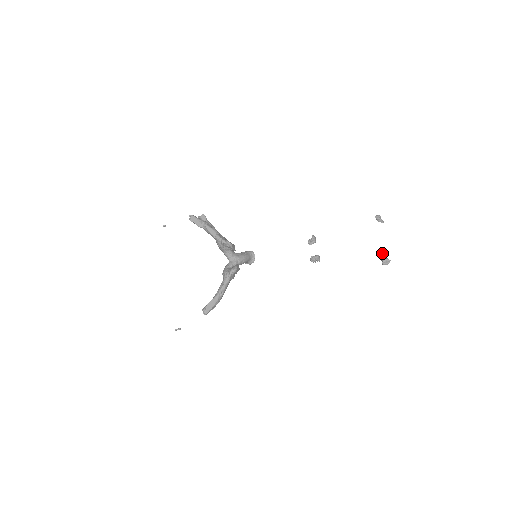
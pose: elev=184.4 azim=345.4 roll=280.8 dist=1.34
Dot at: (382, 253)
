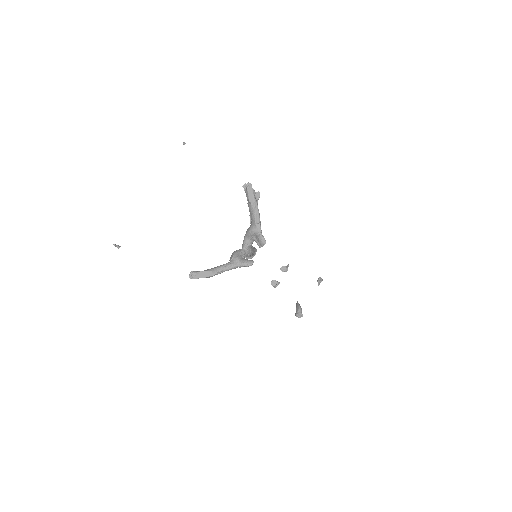
Dot at: (300, 306)
